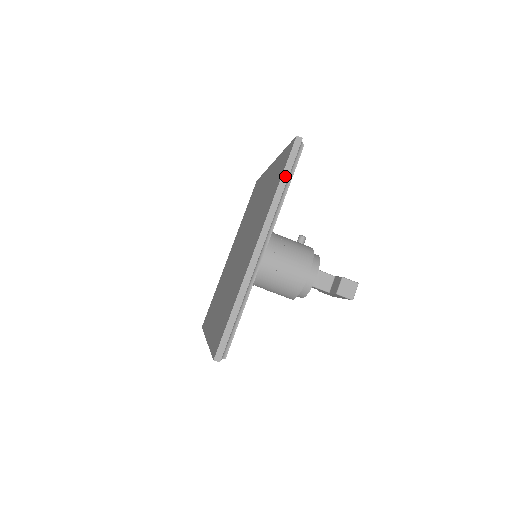
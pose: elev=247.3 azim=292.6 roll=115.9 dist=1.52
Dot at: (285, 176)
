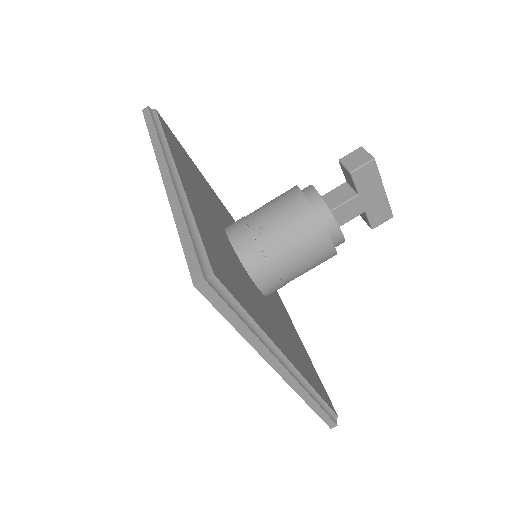
Dot at: (151, 128)
